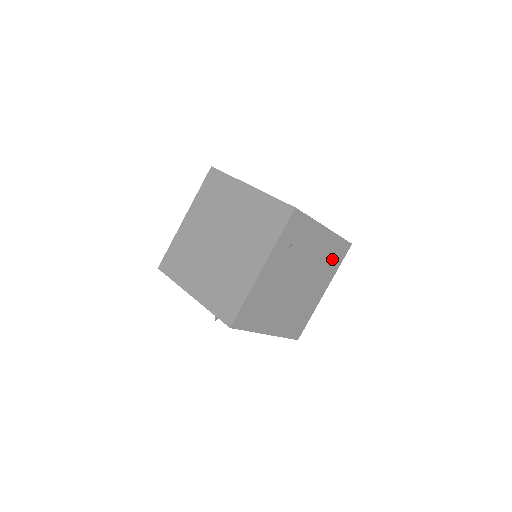
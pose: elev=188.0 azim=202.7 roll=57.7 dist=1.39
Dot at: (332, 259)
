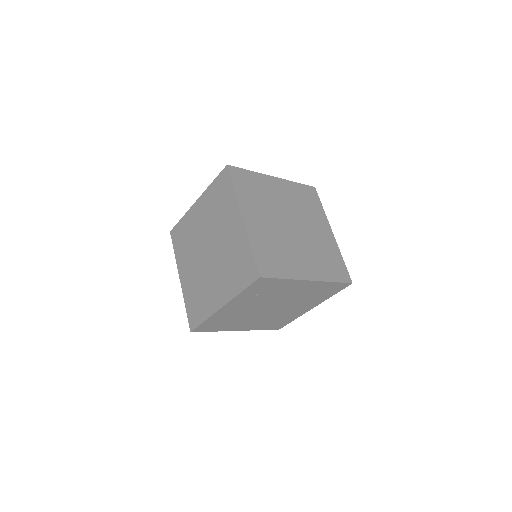
Dot at: (322, 293)
